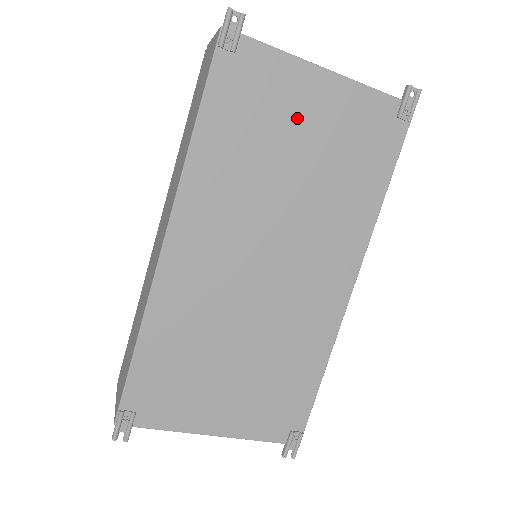
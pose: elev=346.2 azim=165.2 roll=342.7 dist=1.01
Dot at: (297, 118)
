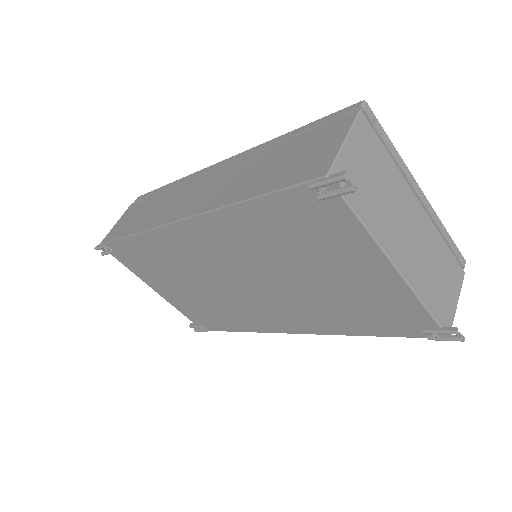
Dot at: (337, 264)
